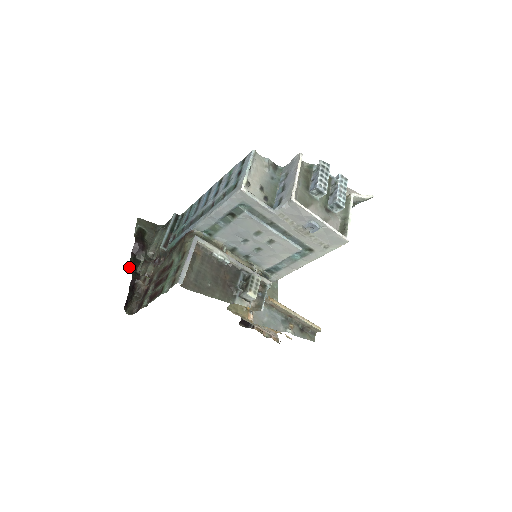
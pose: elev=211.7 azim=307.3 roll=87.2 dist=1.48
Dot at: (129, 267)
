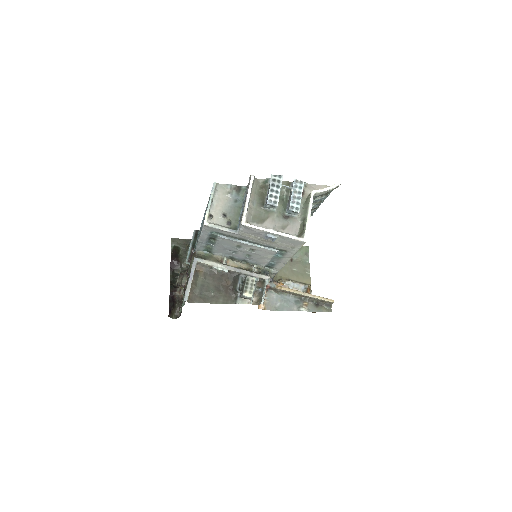
Dot at: (170, 281)
